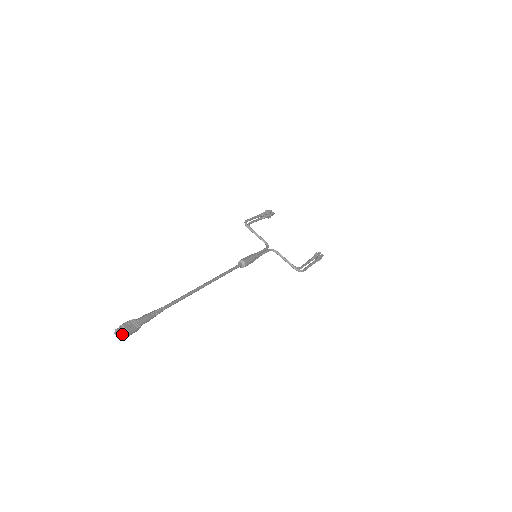
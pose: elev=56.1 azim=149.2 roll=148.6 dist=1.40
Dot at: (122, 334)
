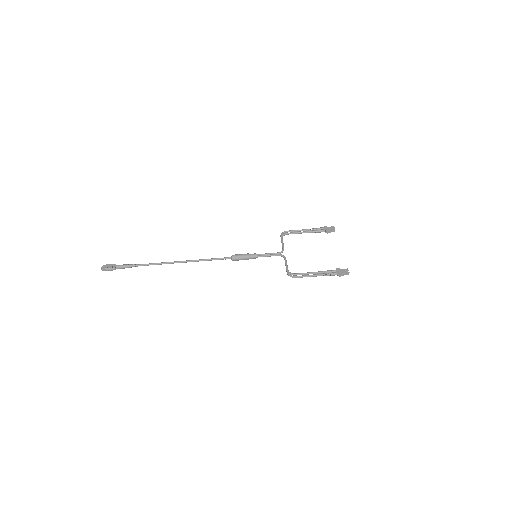
Dot at: (102, 268)
